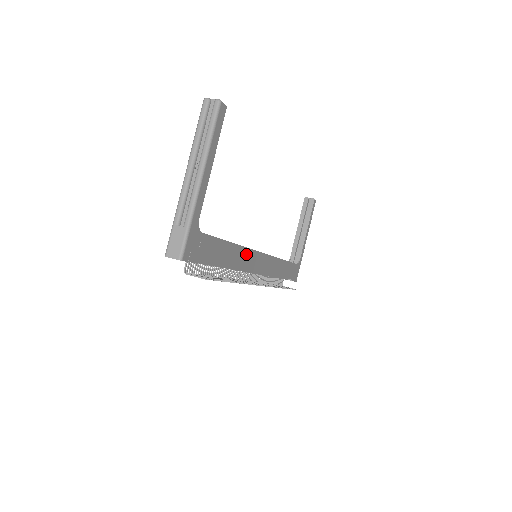
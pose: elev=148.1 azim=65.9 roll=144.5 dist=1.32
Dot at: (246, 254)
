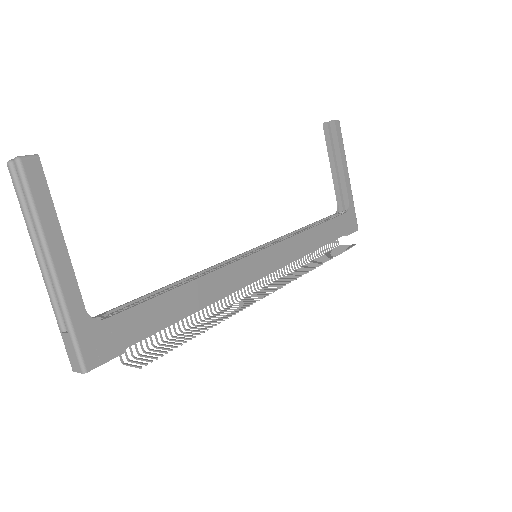
Dot at: (224, 275)
